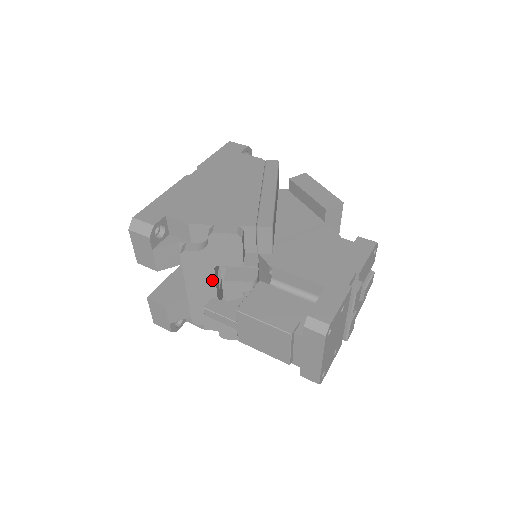
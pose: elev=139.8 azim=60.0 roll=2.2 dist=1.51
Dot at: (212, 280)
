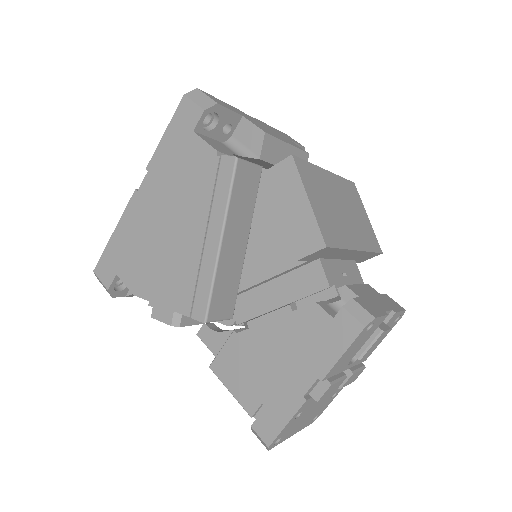
Dot at: occluded
